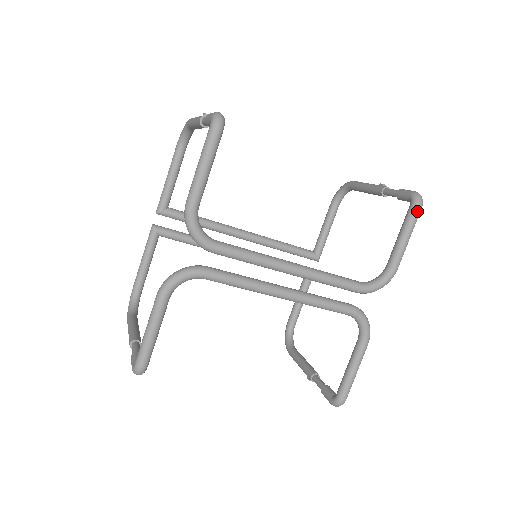
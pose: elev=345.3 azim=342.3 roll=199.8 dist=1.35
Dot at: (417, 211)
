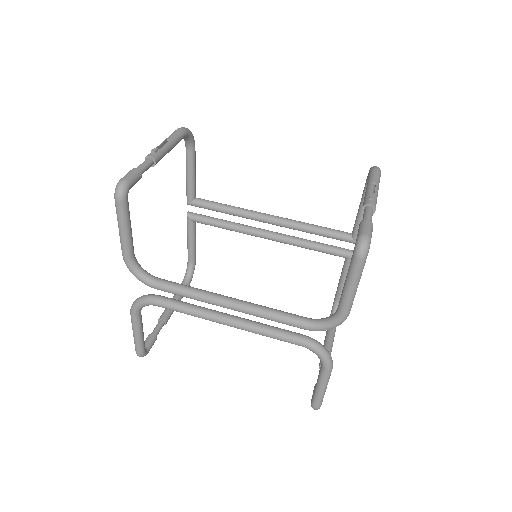
Dot at: (357, 262)
